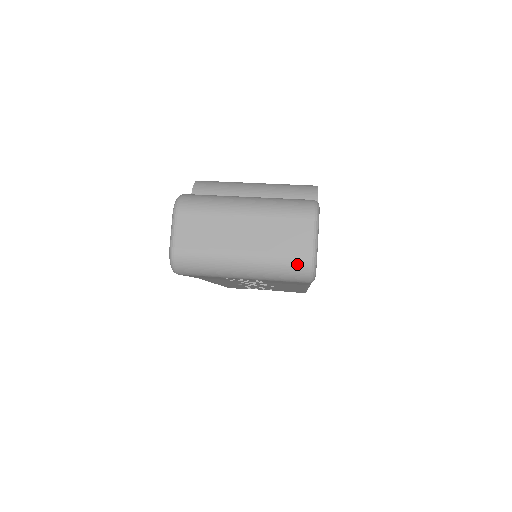
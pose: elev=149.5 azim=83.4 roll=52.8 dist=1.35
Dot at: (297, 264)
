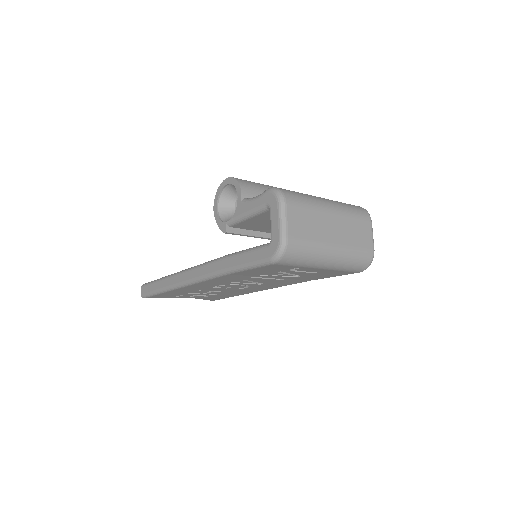
Dot at: (366, 256)
